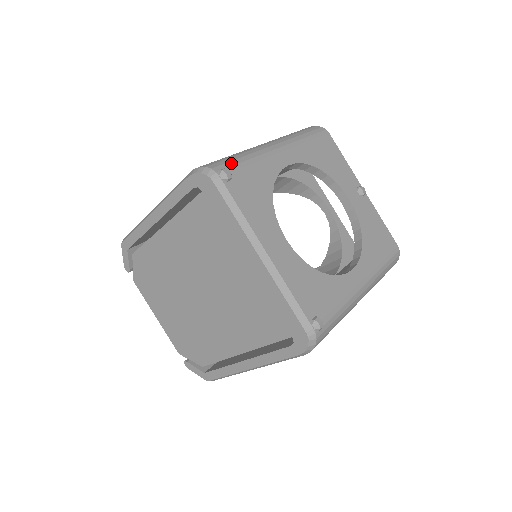
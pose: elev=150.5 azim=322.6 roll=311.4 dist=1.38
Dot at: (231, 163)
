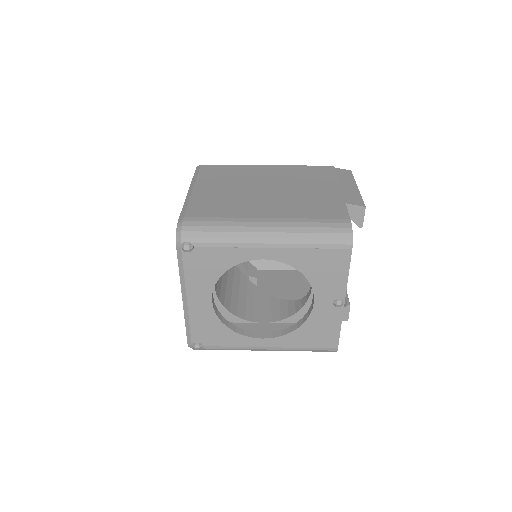
Dot at: (202, 239)
